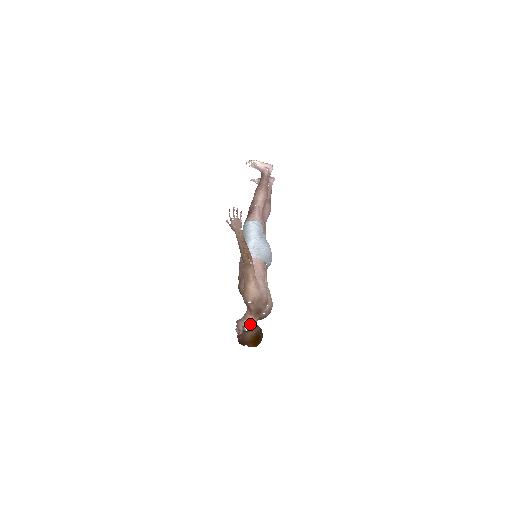
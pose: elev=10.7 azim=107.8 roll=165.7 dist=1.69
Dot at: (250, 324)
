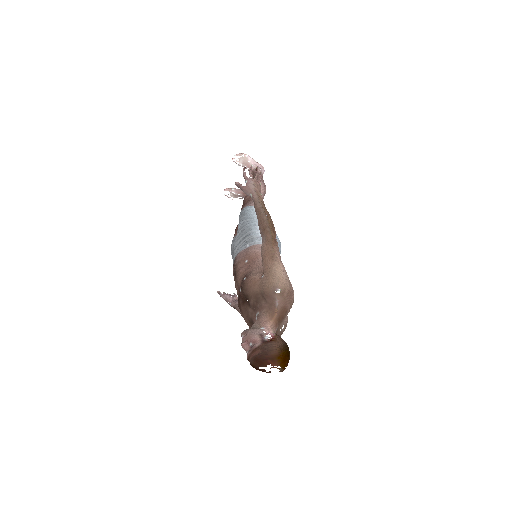
Dot at: (272, 332)
